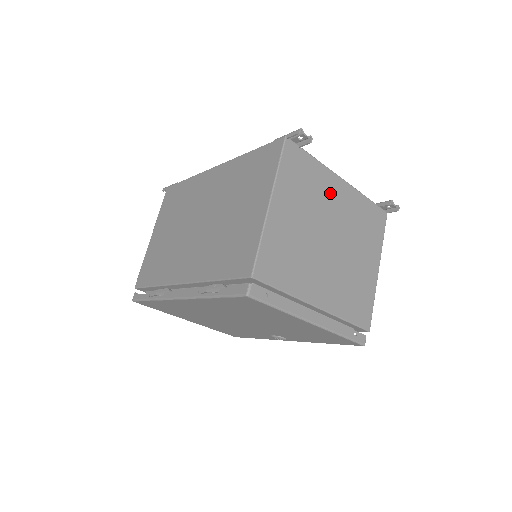
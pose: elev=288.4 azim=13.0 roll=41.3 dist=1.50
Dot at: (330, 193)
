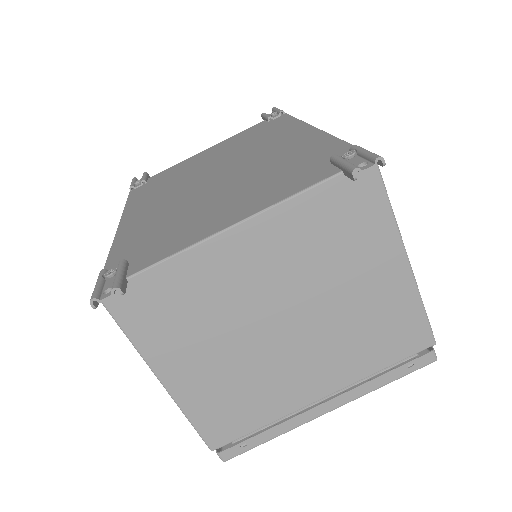
Dot at: (231, 271)
